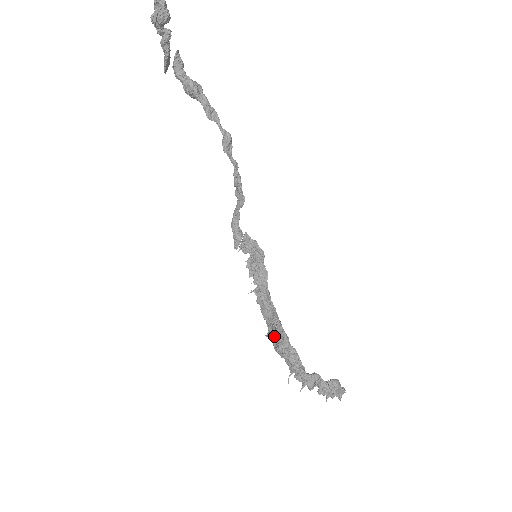
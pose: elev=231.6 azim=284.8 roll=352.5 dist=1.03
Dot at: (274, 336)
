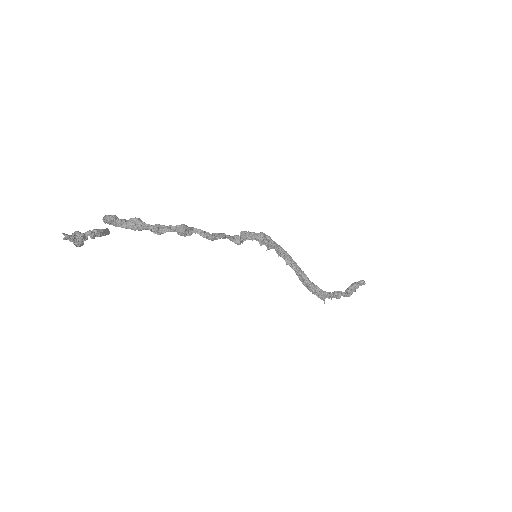
Dot at: occluded
